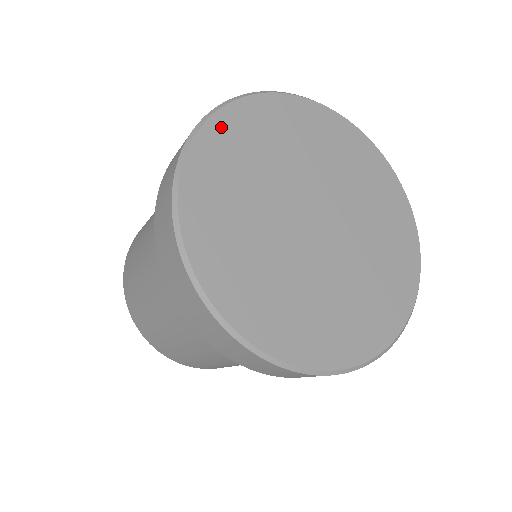
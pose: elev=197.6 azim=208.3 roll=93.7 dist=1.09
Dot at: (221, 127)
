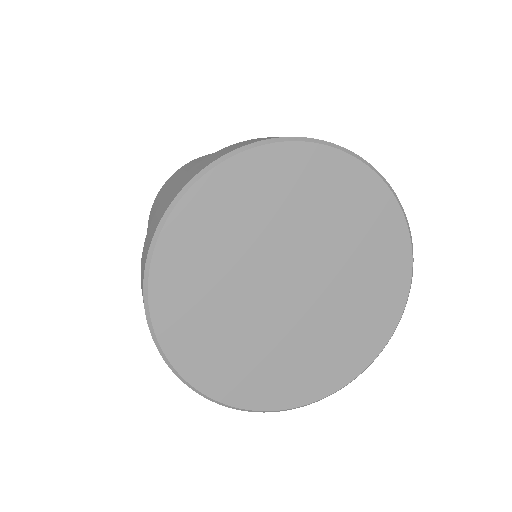
Dot at: (164, 273)
